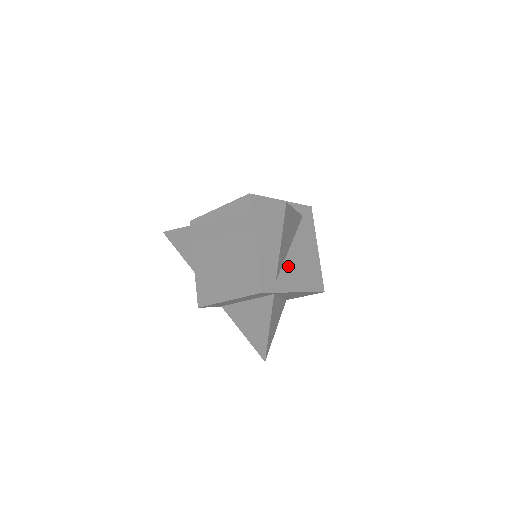
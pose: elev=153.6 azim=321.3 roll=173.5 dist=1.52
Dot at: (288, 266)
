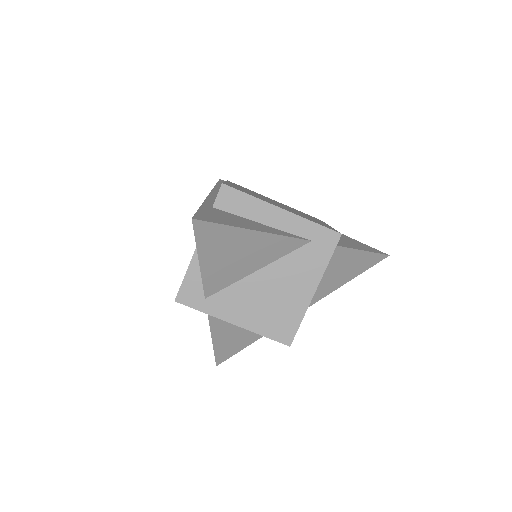
Dot at: (239, 290)
